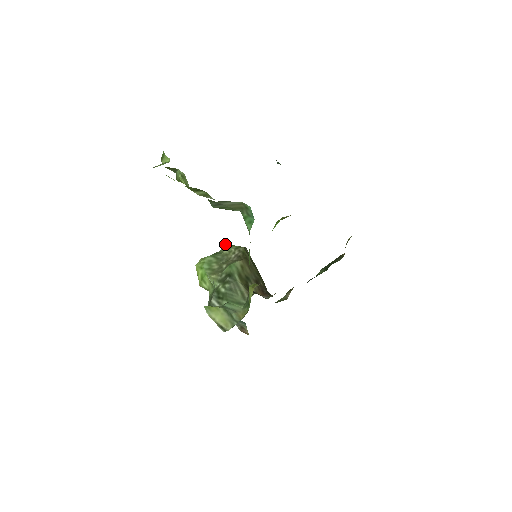
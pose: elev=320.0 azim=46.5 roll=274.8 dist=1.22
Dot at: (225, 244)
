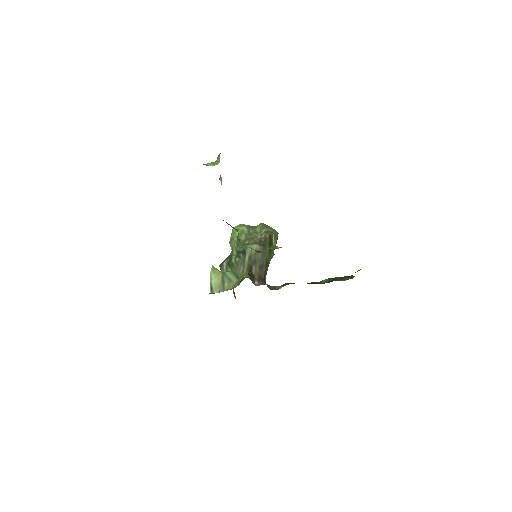
Dot at: (262, 223)
